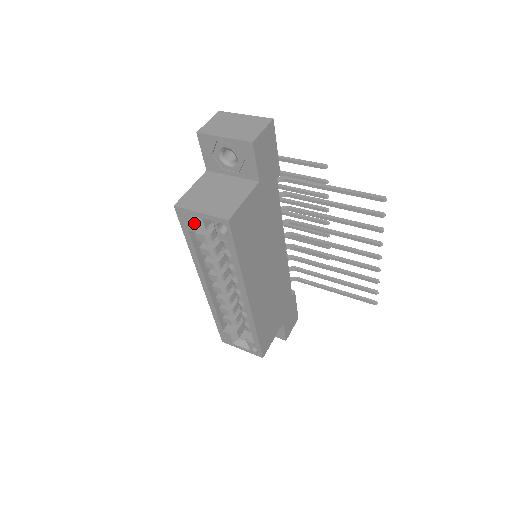
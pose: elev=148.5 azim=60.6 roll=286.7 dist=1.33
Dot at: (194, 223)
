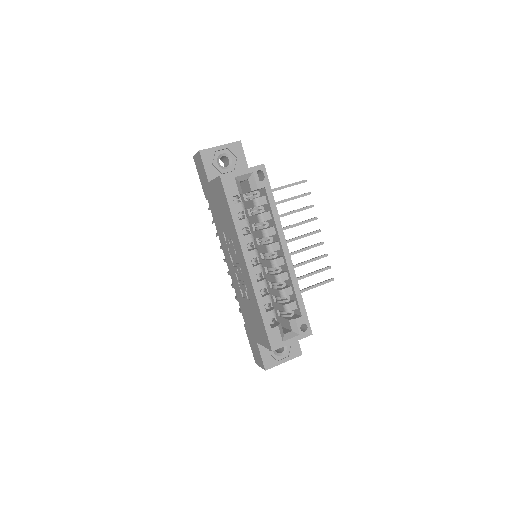
Dot at: (237, 185)
